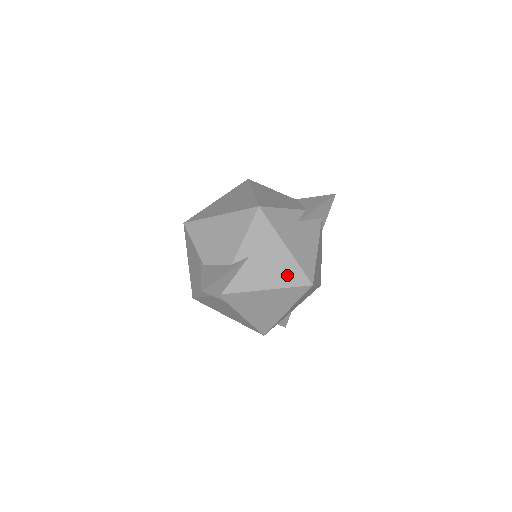
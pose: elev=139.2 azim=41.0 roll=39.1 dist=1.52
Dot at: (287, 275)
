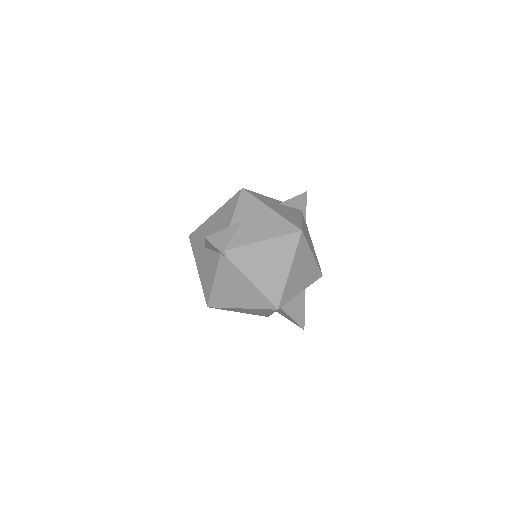
Dot at: (278, 227)
